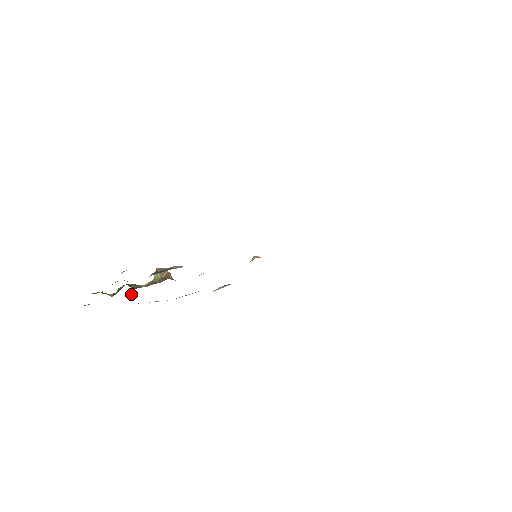
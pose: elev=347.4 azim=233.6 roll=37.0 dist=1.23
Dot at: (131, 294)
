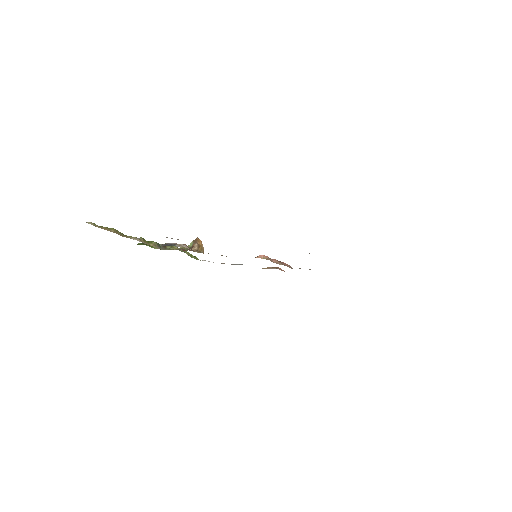
Dot at: occluded
